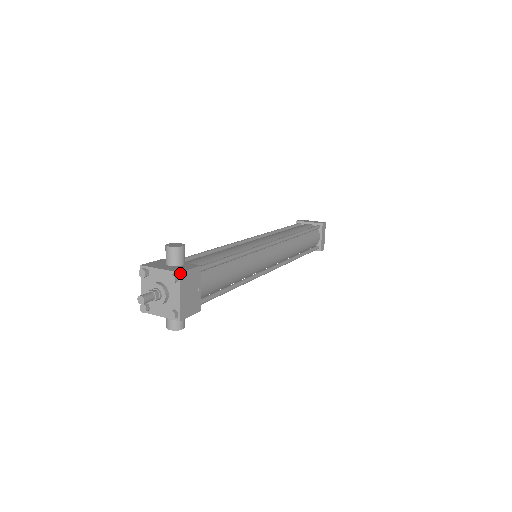
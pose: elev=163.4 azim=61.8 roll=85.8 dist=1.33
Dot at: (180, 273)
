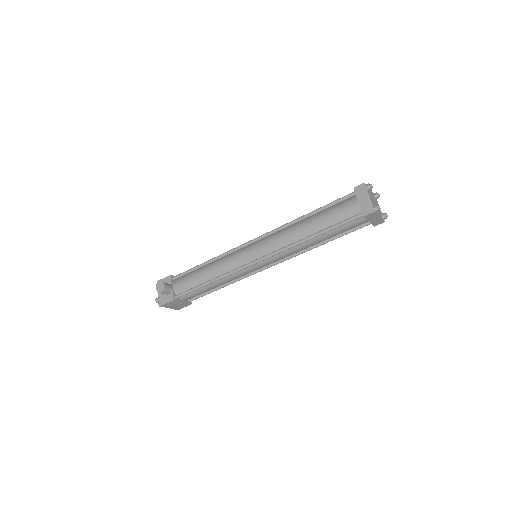
Dot at: (160, 306)
